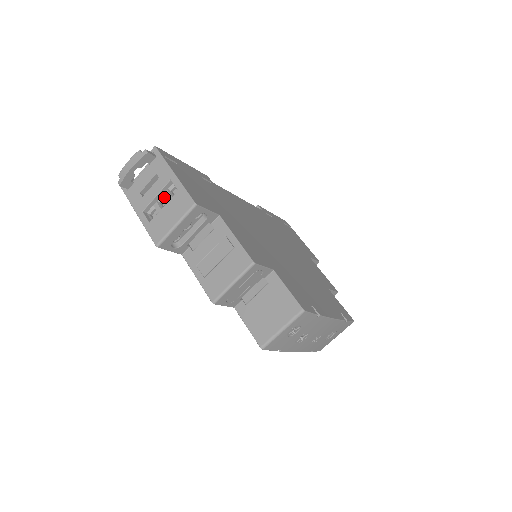
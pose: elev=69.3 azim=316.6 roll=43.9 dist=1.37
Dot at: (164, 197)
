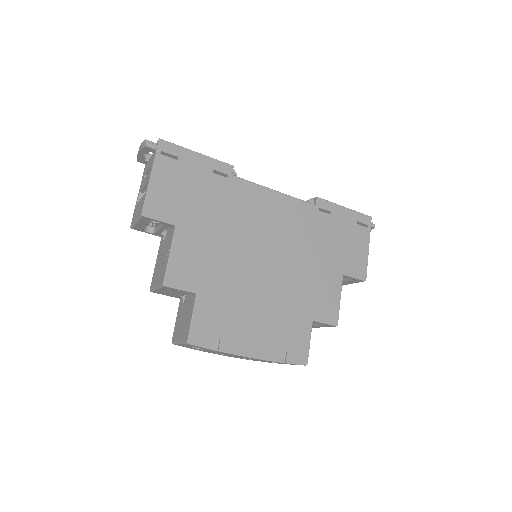
Dot at: occluded
